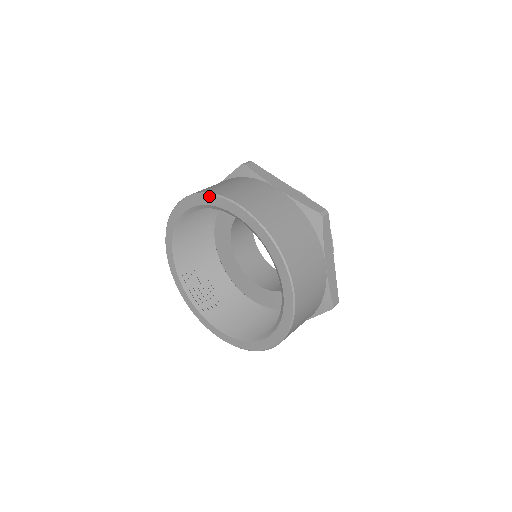
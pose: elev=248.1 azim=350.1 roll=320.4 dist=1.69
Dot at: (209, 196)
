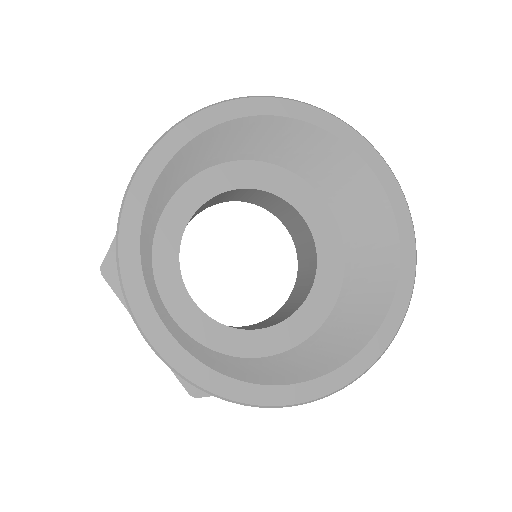
Dot at: (342, 123)
